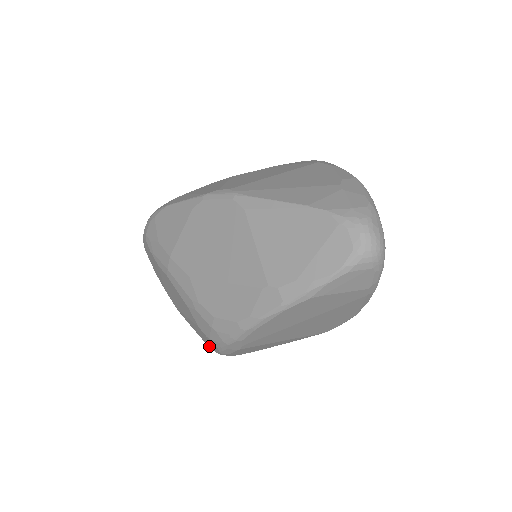
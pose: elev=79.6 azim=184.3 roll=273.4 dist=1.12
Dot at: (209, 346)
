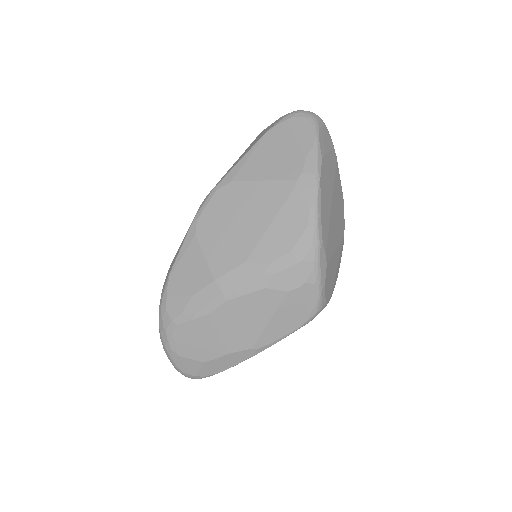
Dot at: (306, 317)
